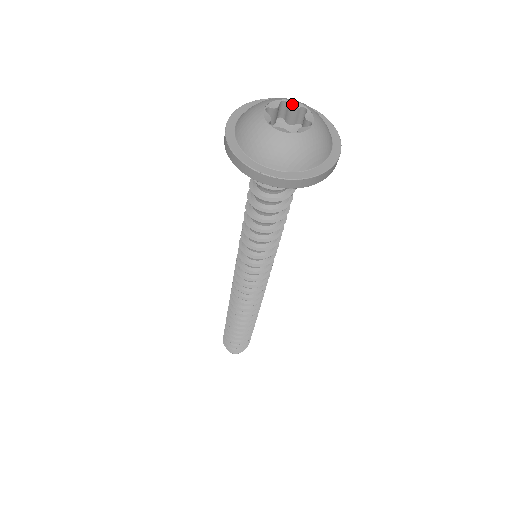
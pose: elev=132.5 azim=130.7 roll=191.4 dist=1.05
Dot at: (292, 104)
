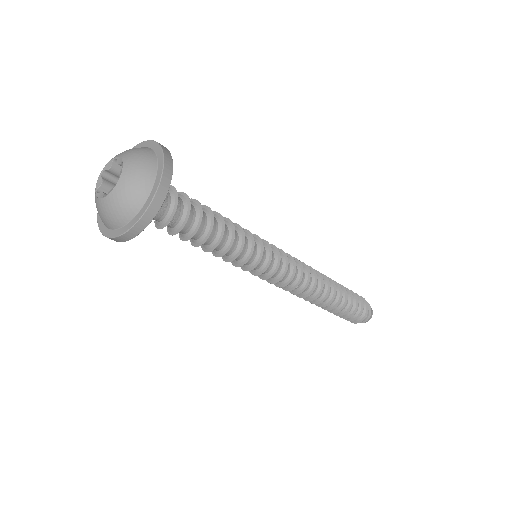
Dot at: (107, 168)
